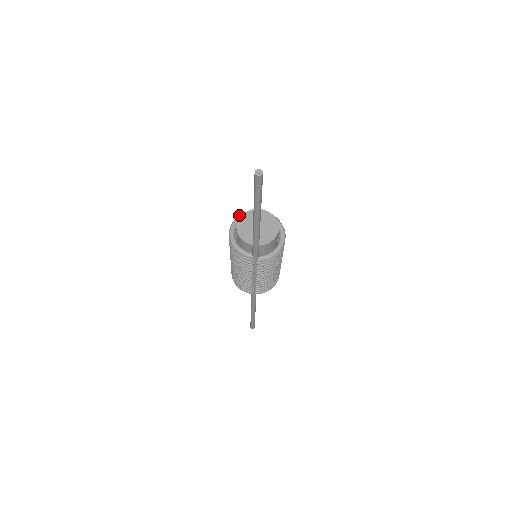
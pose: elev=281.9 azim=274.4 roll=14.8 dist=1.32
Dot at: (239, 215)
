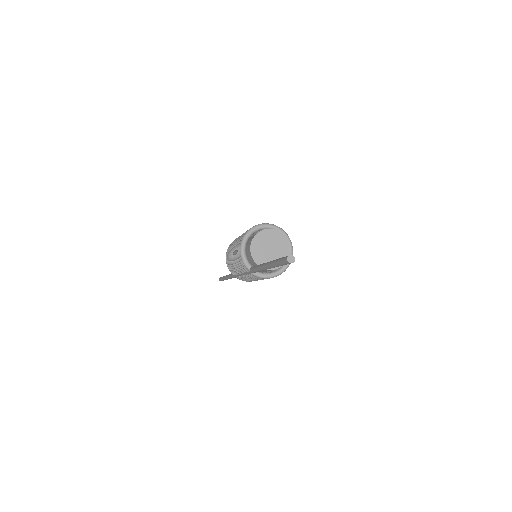
Dot at: (264, 223)
